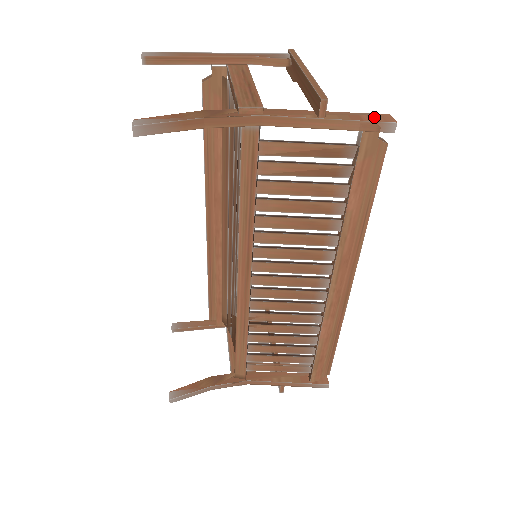
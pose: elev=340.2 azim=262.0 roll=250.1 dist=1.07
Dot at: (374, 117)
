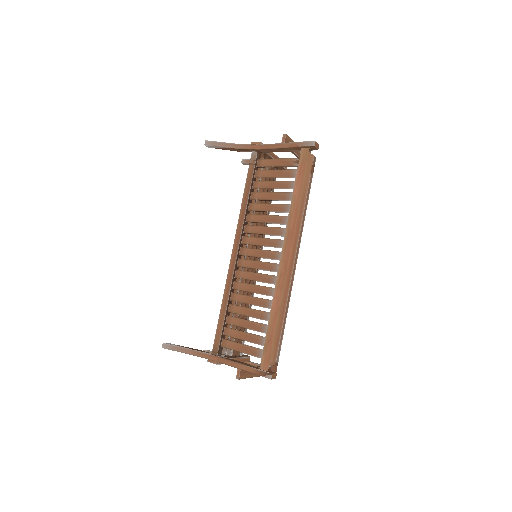
Dot at: occluded
